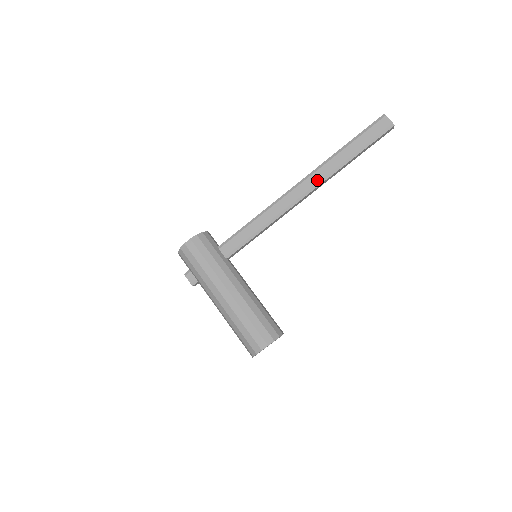
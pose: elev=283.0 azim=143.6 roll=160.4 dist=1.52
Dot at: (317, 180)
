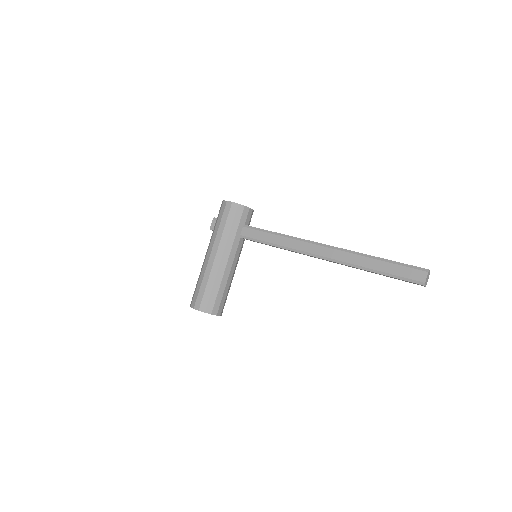
Dot at: (336, 257)
